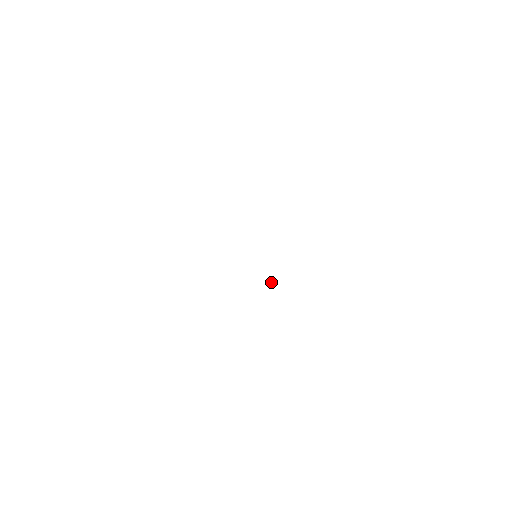
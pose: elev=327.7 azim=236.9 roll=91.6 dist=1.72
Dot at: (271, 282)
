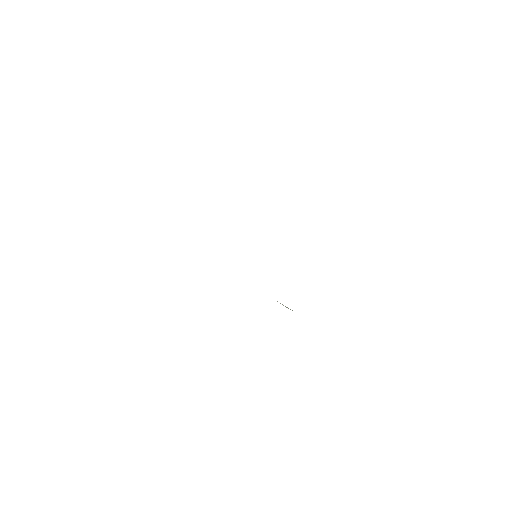
Dot at: occluded
